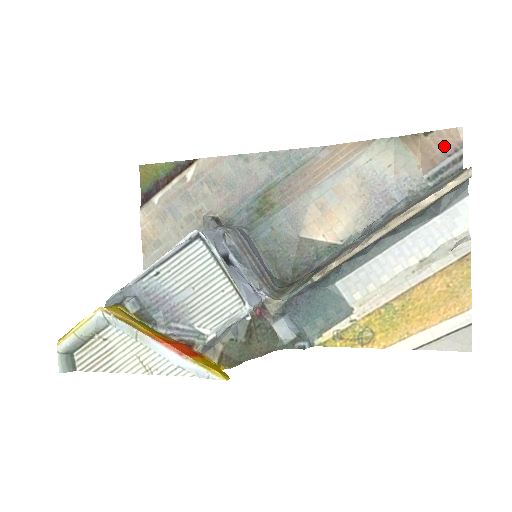
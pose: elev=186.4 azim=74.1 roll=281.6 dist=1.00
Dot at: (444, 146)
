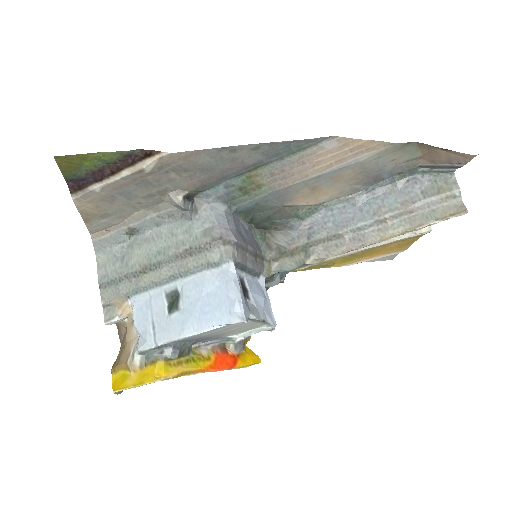
Dot at: (452, 159)
